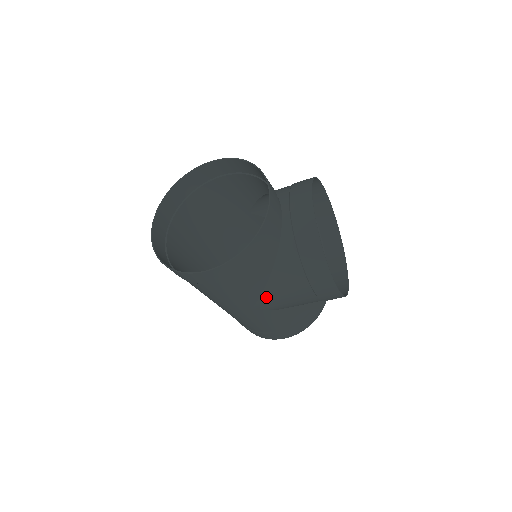
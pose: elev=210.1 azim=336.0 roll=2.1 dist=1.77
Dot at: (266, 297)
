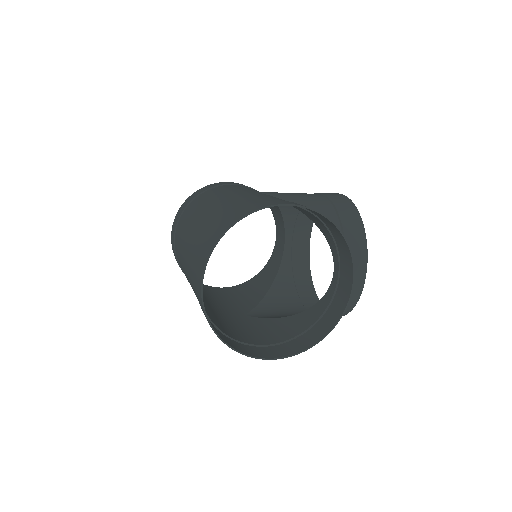
Dot at: occluded
